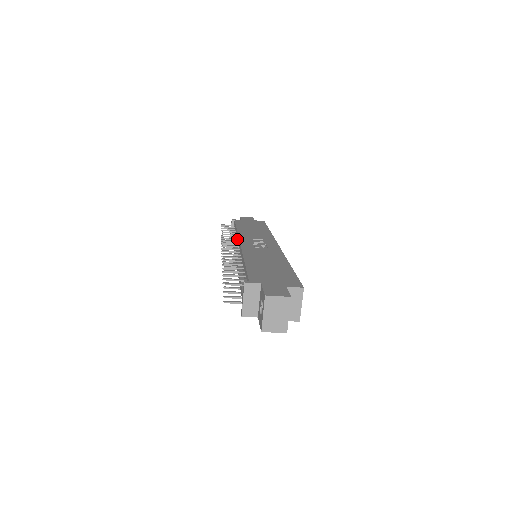
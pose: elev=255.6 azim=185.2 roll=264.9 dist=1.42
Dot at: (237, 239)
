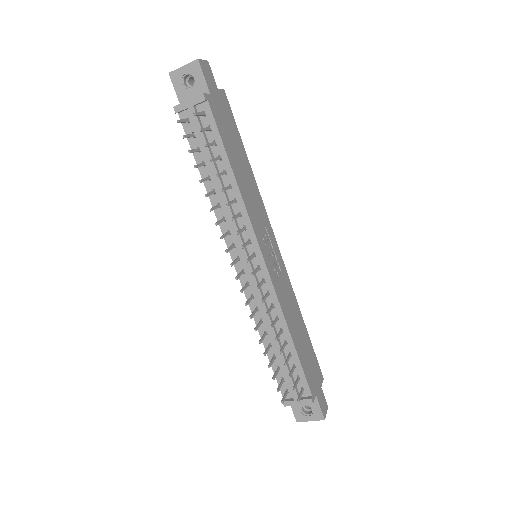
Dot at: (241, 215)
